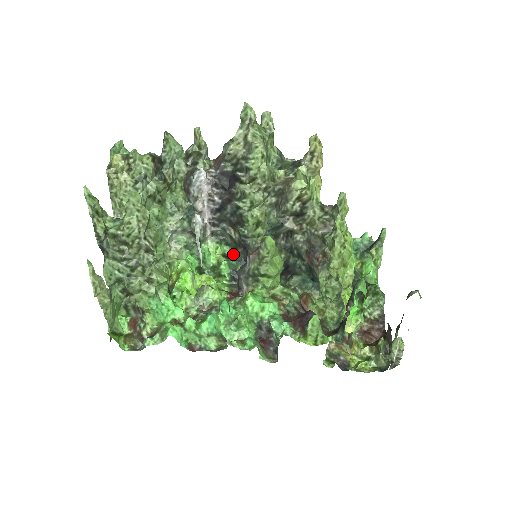
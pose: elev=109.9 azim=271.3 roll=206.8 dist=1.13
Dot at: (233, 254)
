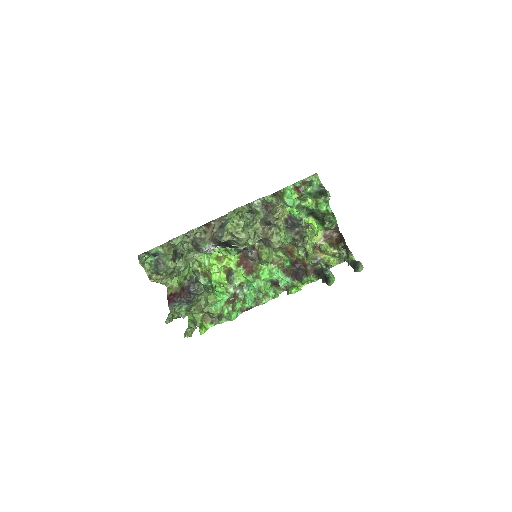
Dot at: occluded
